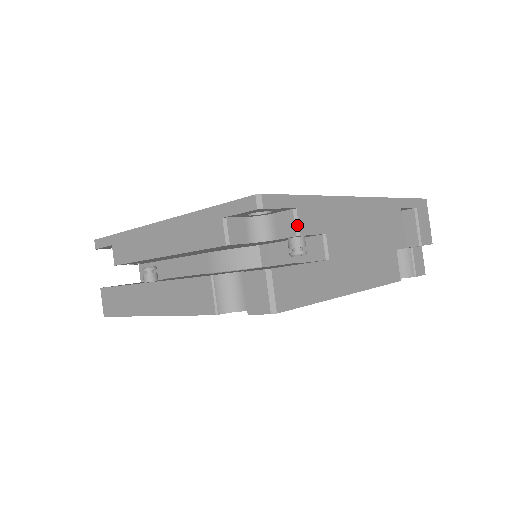
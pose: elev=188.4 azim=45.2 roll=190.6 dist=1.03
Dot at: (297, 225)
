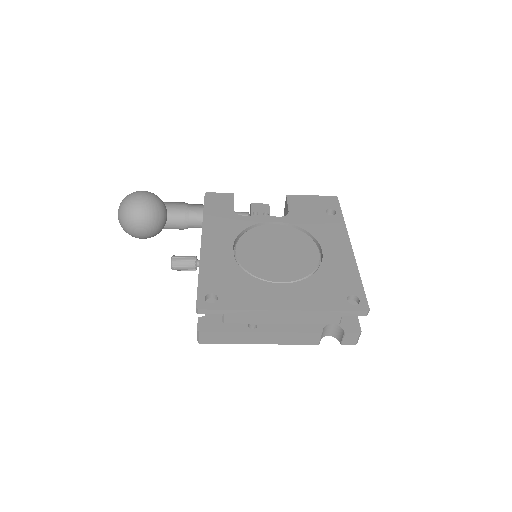
Dot at: occluded
